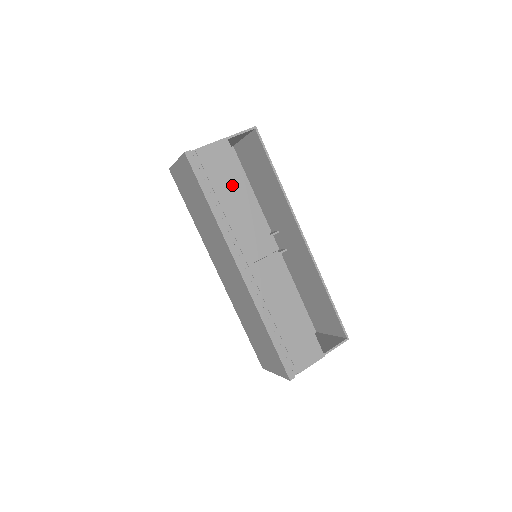
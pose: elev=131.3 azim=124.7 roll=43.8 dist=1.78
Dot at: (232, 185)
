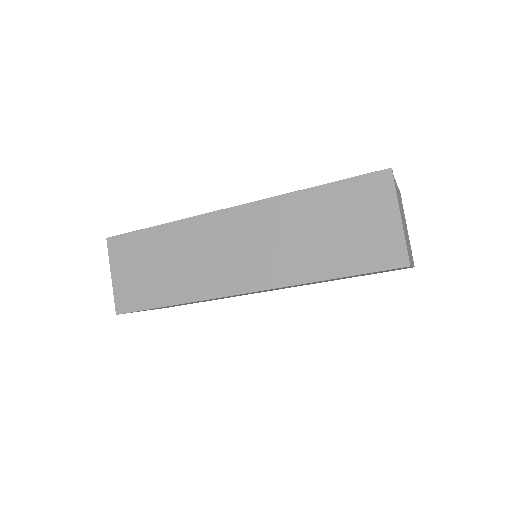
Dot at: occluded
